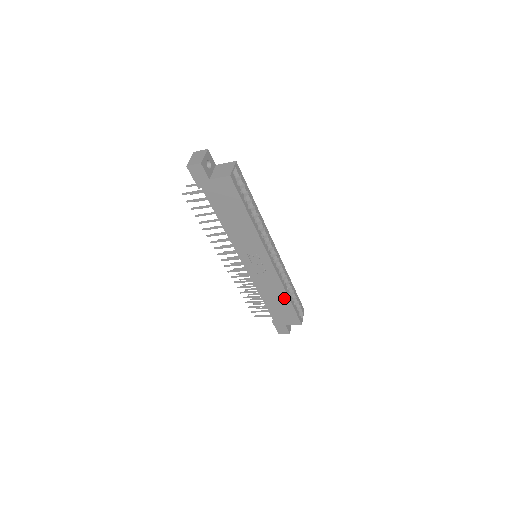
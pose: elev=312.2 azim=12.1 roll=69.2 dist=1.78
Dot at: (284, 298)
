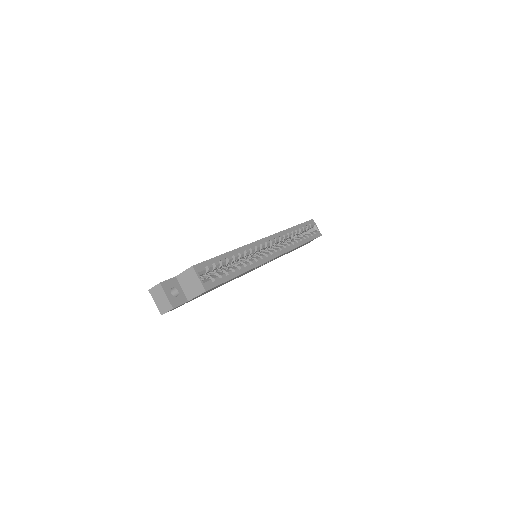
Dot at: occluded
